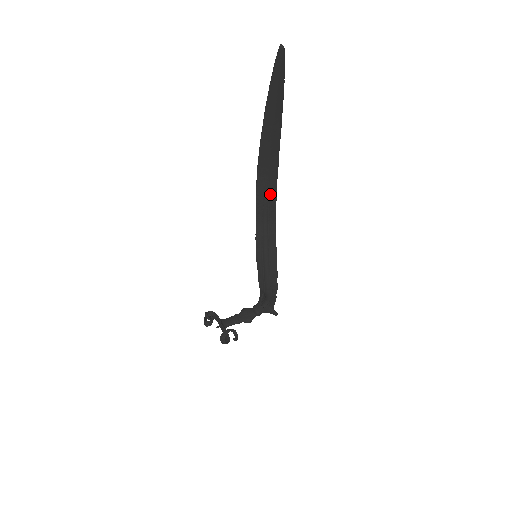
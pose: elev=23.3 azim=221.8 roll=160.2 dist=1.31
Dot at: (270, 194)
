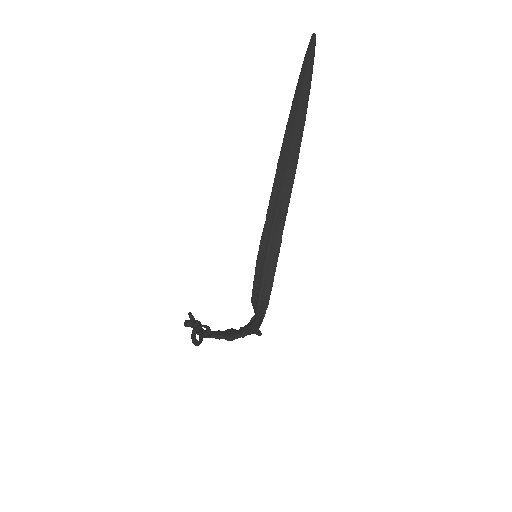
Dot at: (284, 193)
